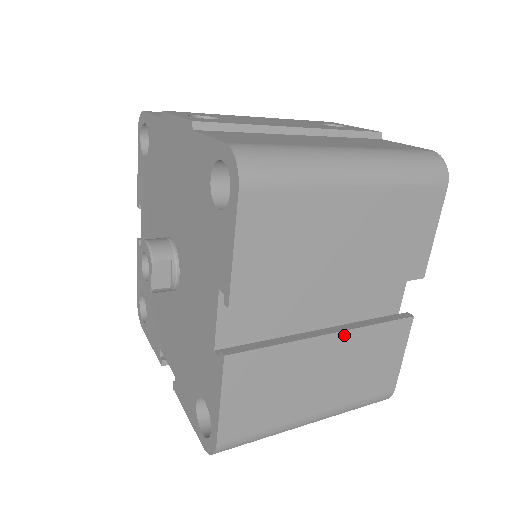
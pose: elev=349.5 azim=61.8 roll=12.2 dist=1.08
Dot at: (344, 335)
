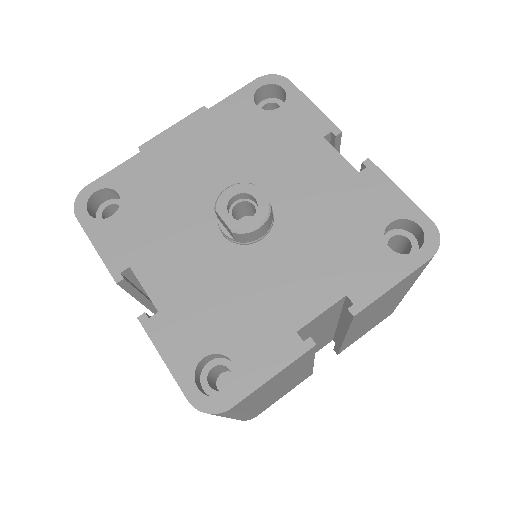
Dot at: occluded
